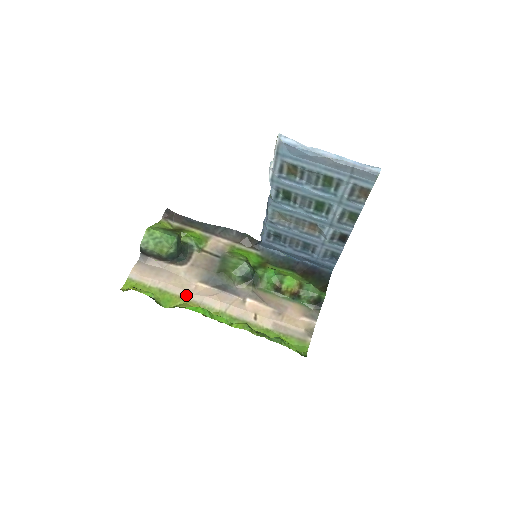
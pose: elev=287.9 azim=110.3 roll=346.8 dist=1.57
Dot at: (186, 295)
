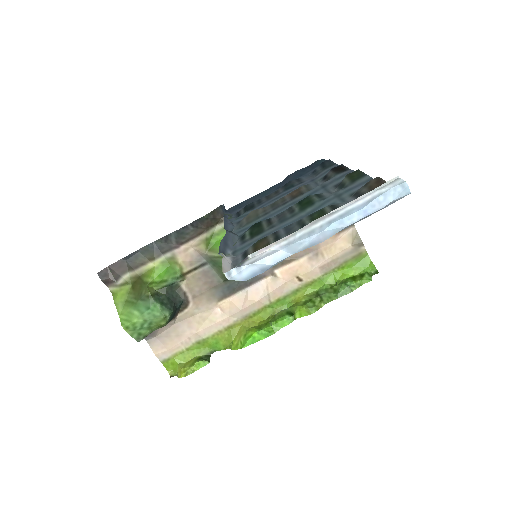
Dot at: (223, 324)
